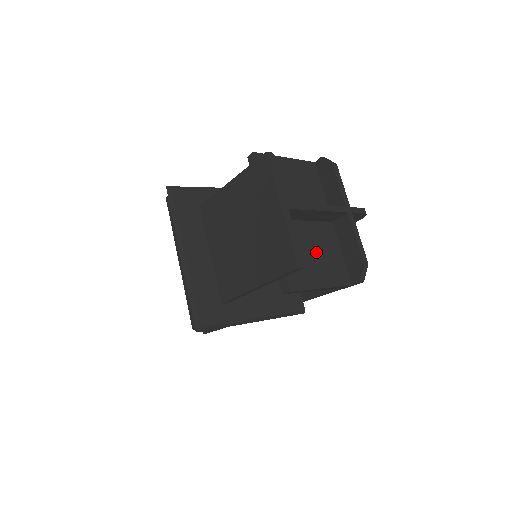
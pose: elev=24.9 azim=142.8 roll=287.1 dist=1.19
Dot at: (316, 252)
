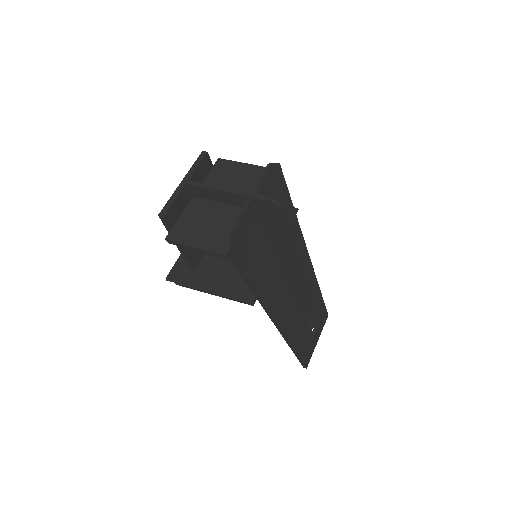
Dot at: (214, 225)
